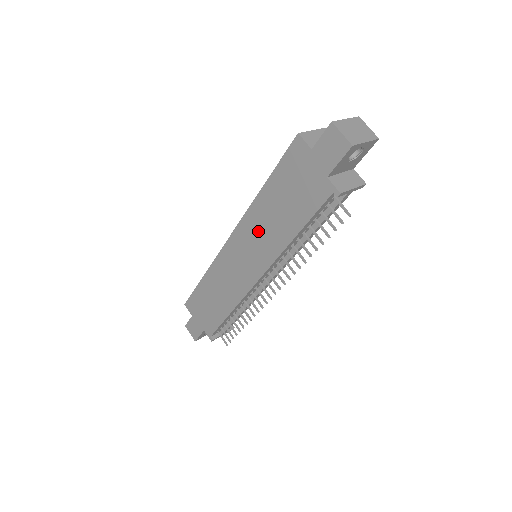
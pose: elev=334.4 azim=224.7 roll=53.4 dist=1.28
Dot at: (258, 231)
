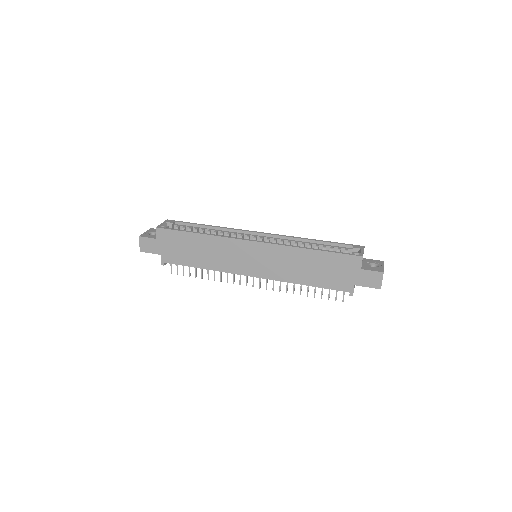
Dot at: (283, 261)
